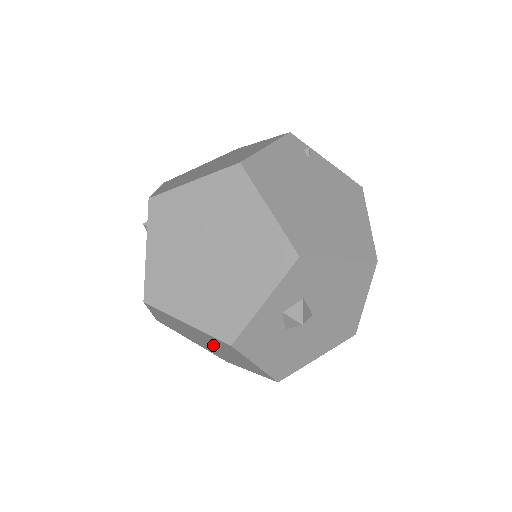
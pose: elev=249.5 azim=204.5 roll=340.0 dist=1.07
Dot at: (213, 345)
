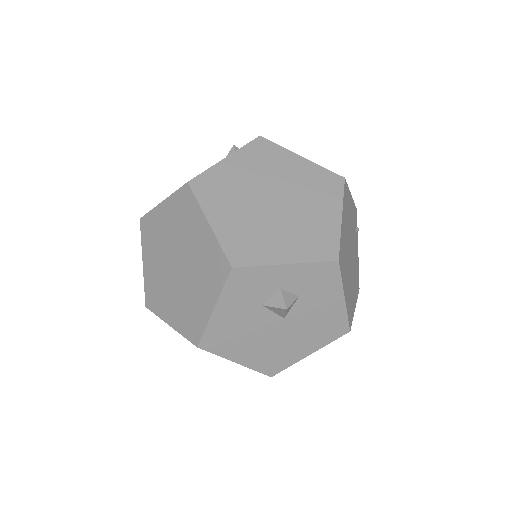
Dot at: (185, 269)
